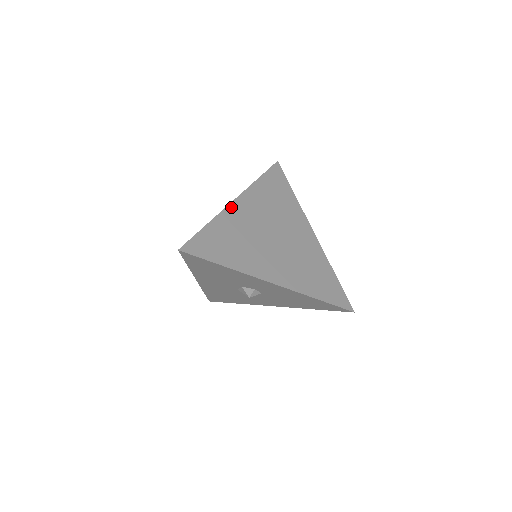
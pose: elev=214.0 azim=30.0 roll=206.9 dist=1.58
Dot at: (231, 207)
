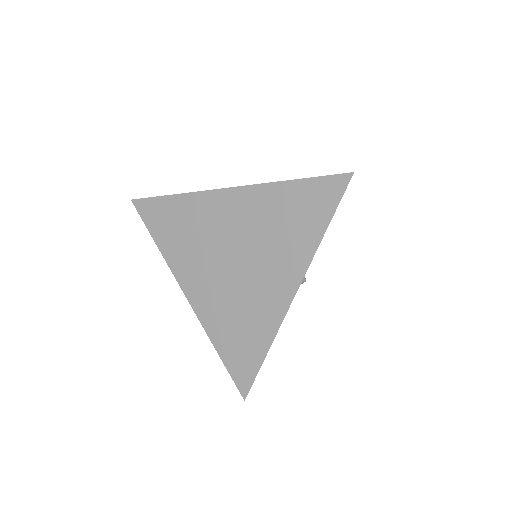
Dot at: (215, 194)
